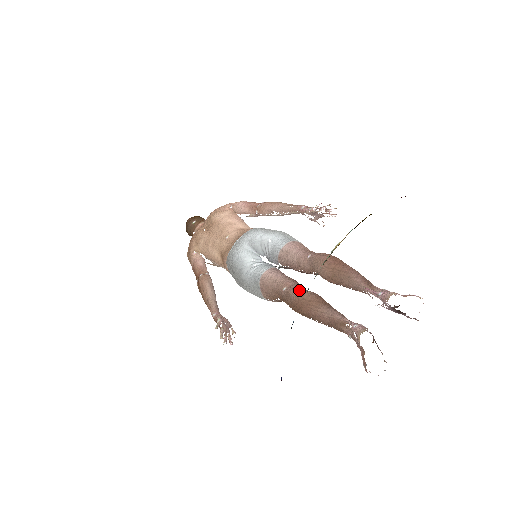
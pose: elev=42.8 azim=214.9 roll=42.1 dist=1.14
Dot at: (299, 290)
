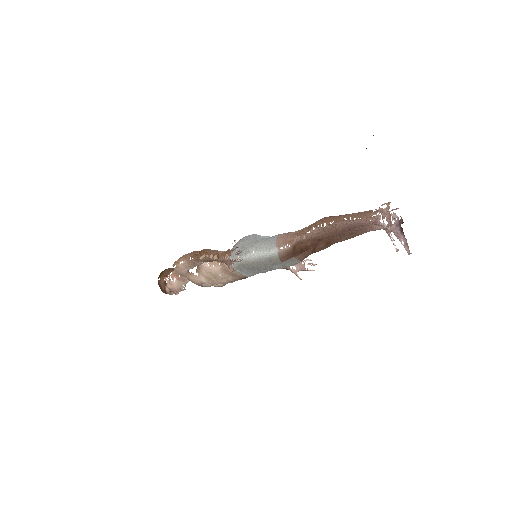
Dot at: occluded
